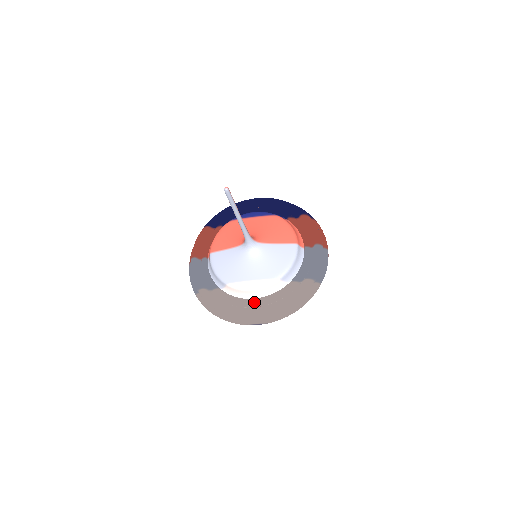
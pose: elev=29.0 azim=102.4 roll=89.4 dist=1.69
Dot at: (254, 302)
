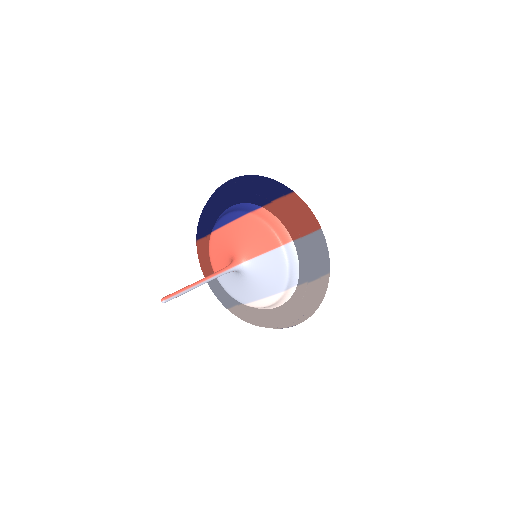
Dot at: (275, 313)
